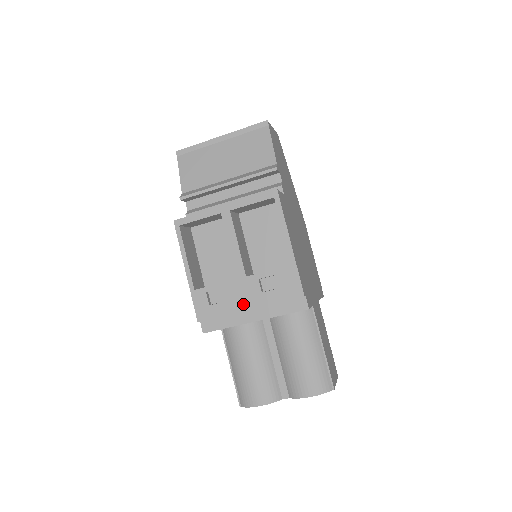
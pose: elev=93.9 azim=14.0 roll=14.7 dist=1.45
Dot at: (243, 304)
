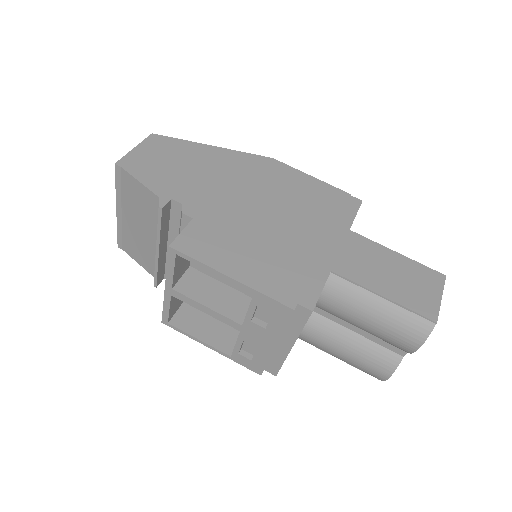
Dot at: (267, 346)
